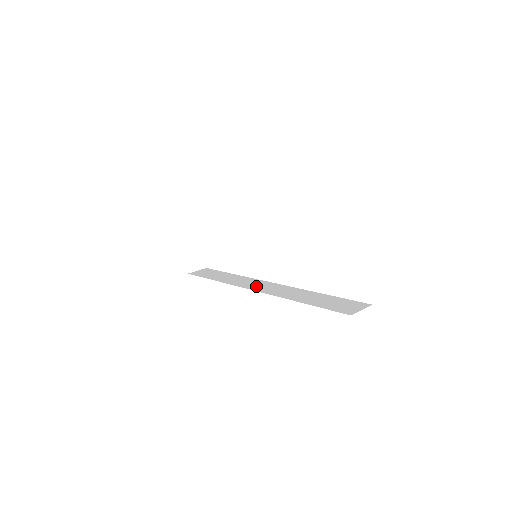
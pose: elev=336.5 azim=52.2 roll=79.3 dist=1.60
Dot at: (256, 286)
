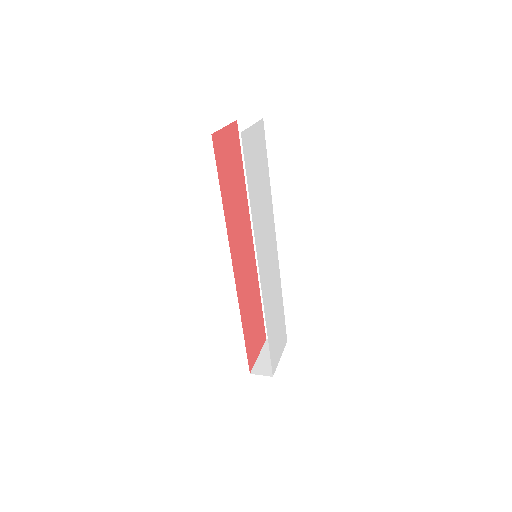
Dot at: occluded
